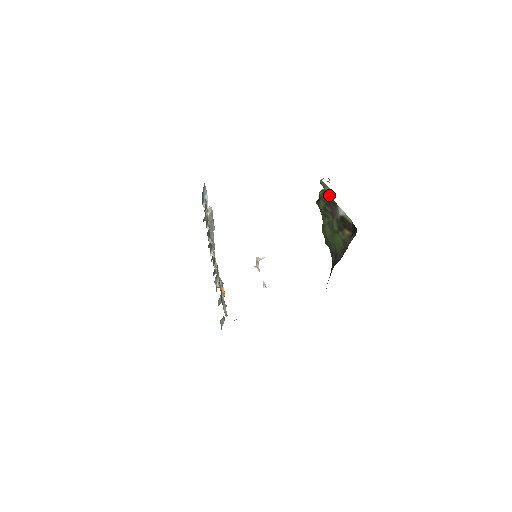
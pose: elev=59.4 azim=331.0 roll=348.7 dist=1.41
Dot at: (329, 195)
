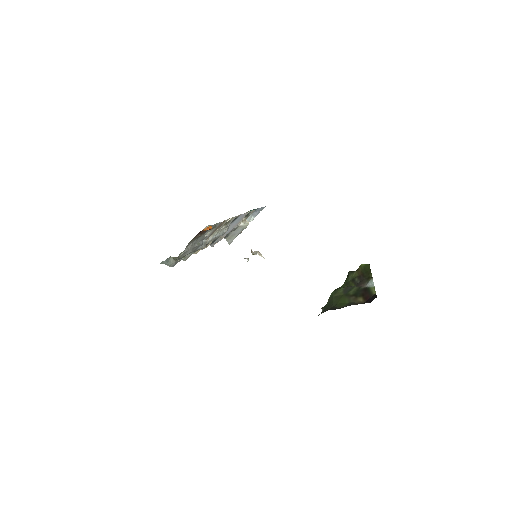
Dot at: (370, 269)
